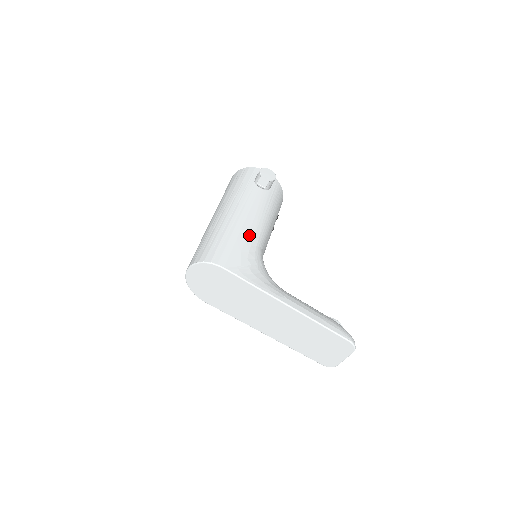
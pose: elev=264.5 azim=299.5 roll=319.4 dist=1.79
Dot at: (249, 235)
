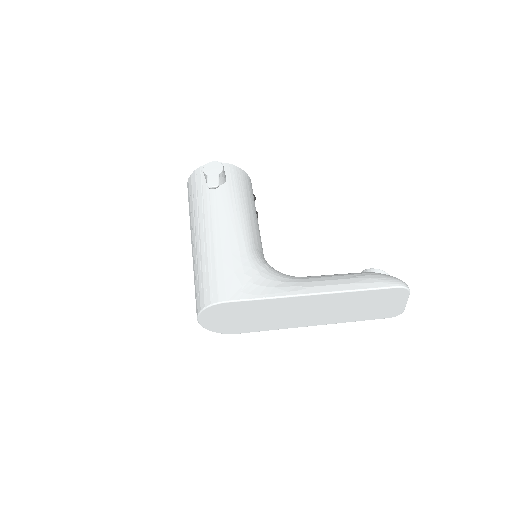
Dot at: (232, 247)
